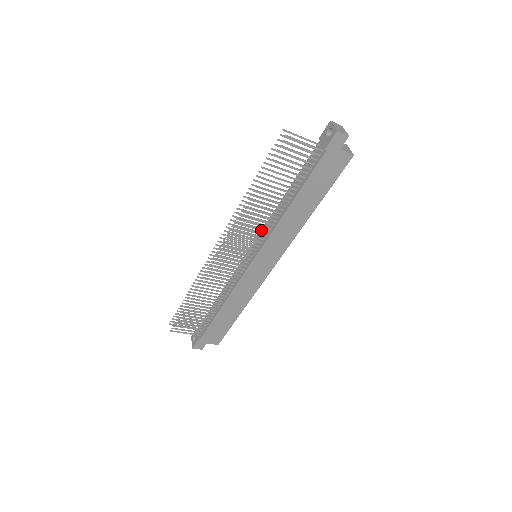
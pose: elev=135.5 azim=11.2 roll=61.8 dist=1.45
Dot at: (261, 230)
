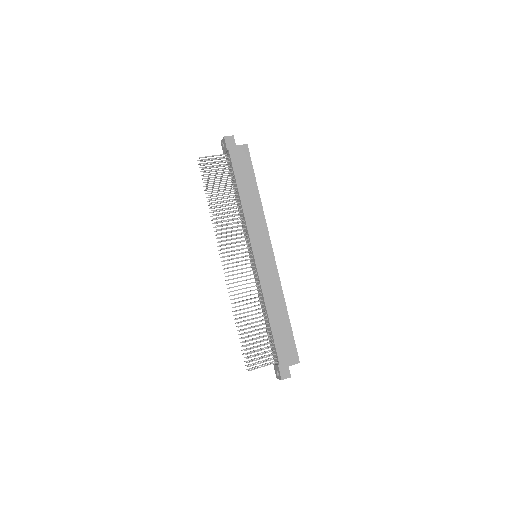
Dot at: (239, 229)
